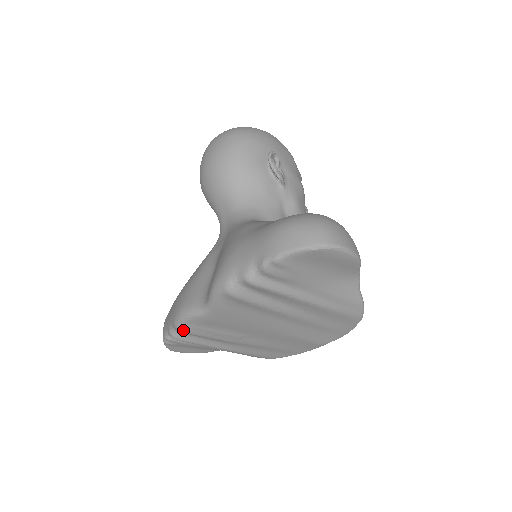
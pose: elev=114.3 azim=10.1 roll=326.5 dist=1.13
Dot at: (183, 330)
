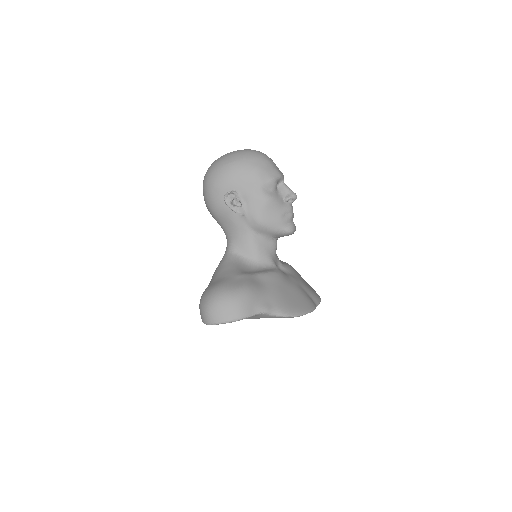
Dot at: occluded
